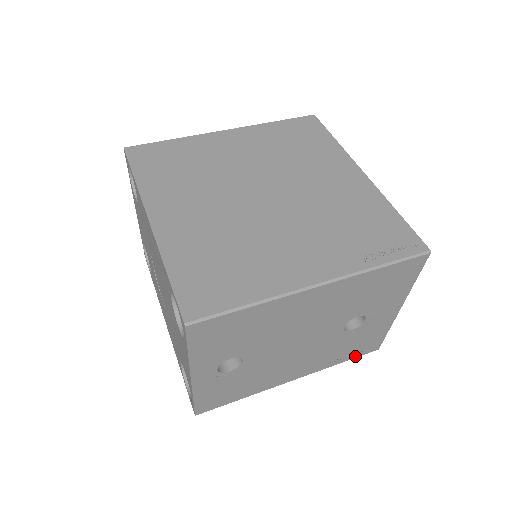
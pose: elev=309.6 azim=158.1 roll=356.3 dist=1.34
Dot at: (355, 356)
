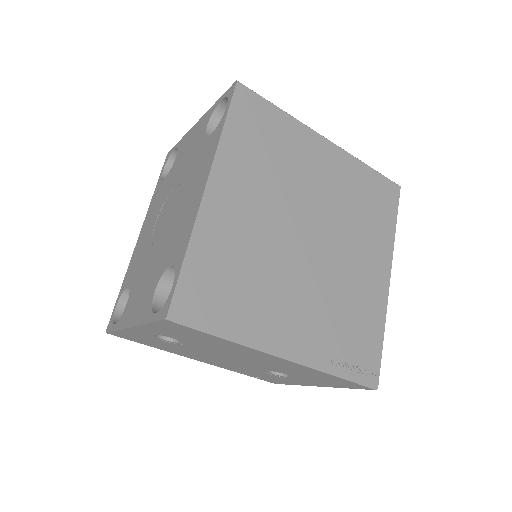
Dot at: (255, 377)
